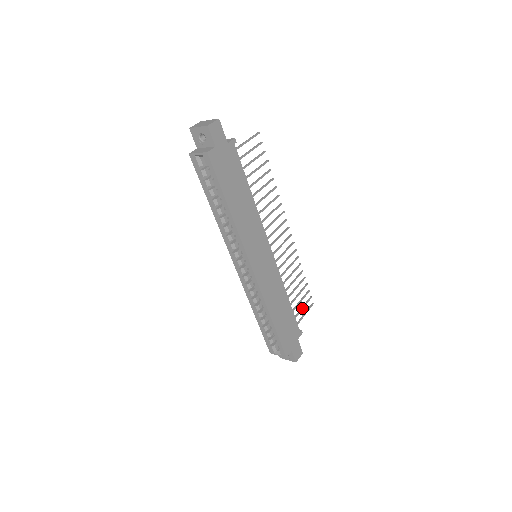
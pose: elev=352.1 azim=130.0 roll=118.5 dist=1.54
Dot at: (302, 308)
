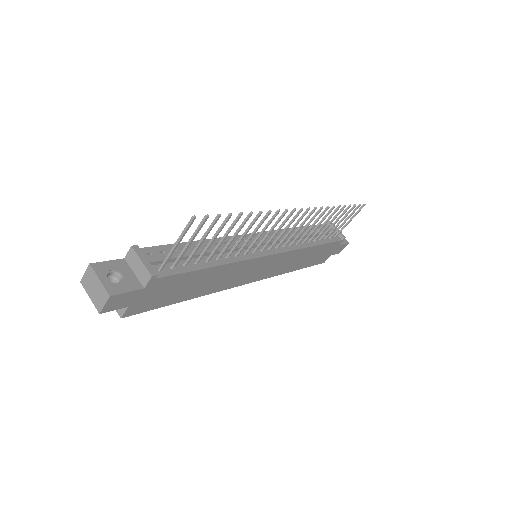
Dot at: (344, 222)
